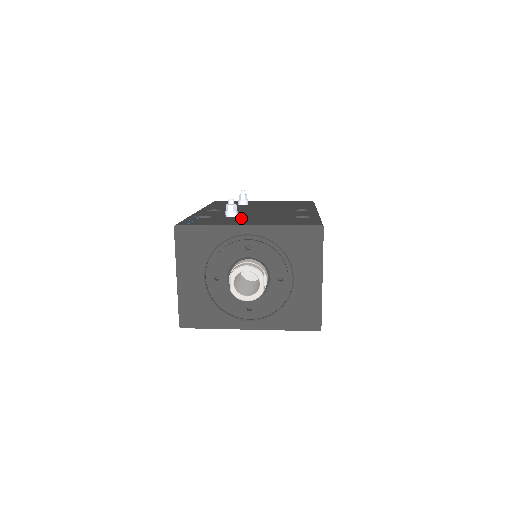
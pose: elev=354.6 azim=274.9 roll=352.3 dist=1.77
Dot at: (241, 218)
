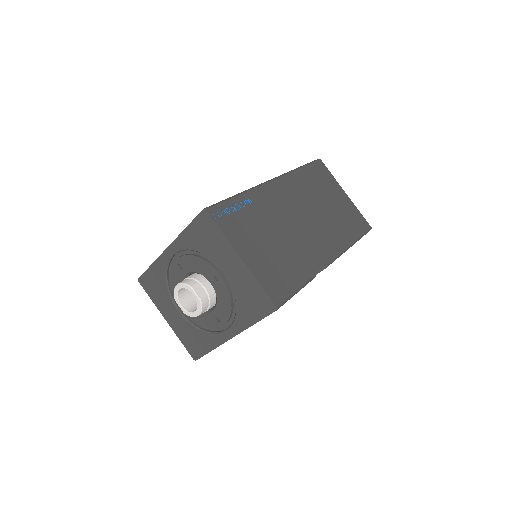
Dot at: occluded
